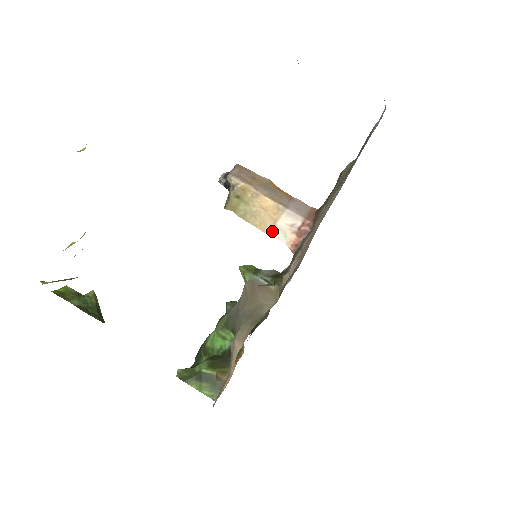
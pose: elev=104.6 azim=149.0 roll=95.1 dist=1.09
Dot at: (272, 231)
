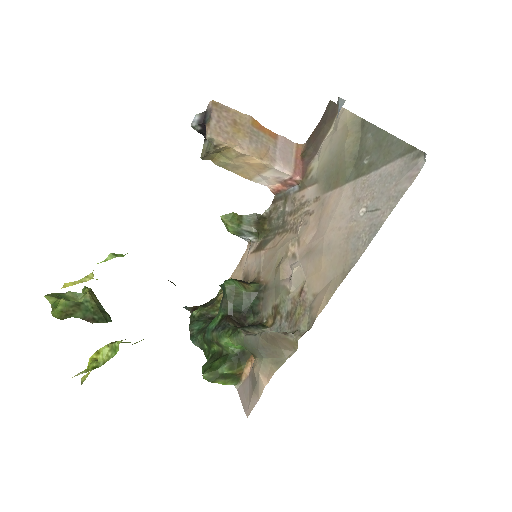
Dot at: (254, 178)
